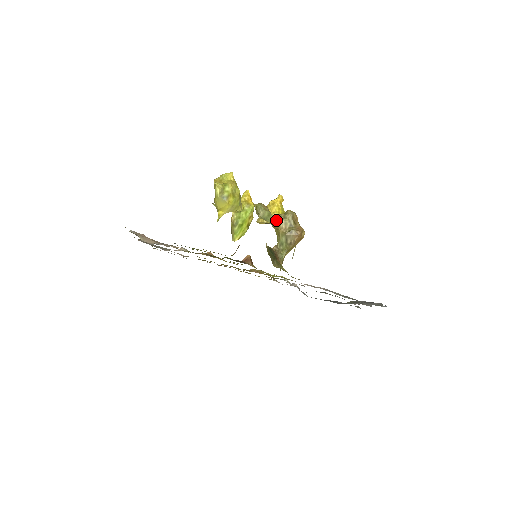
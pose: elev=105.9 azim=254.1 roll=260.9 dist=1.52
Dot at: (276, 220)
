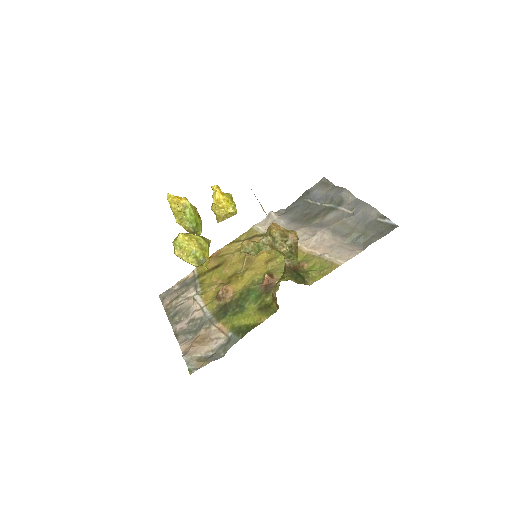
Dot at: (267, 245)
